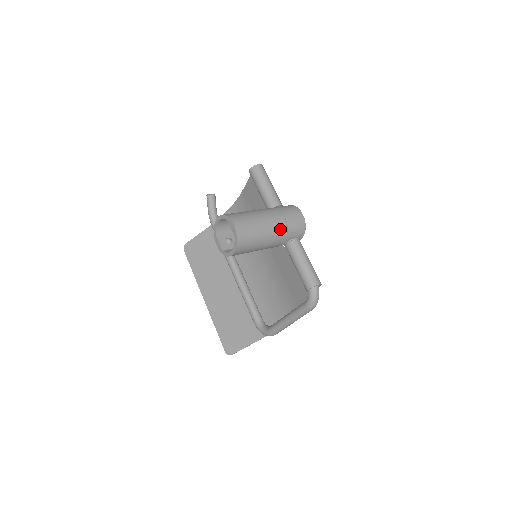
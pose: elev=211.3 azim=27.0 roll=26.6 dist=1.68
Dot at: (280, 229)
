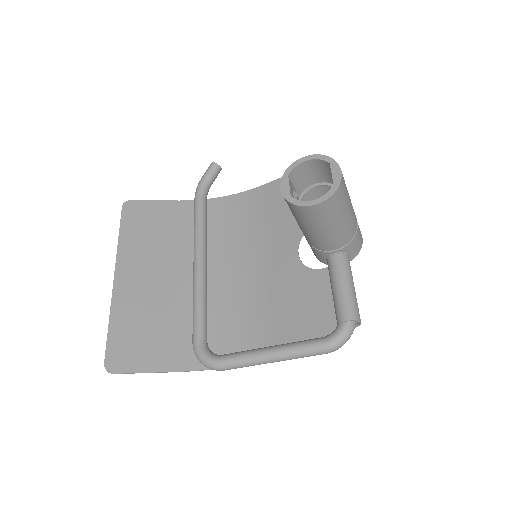
Dot at: (353, 228)
